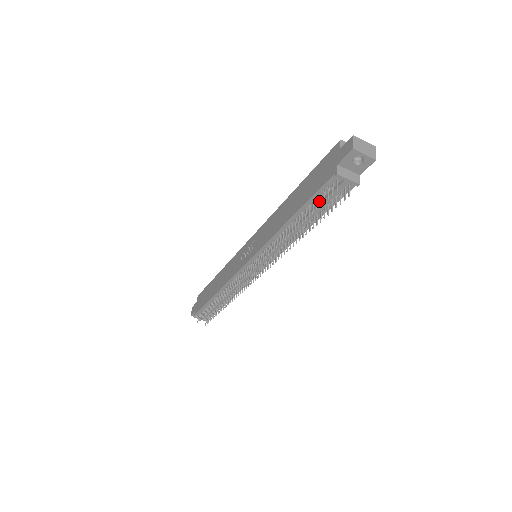
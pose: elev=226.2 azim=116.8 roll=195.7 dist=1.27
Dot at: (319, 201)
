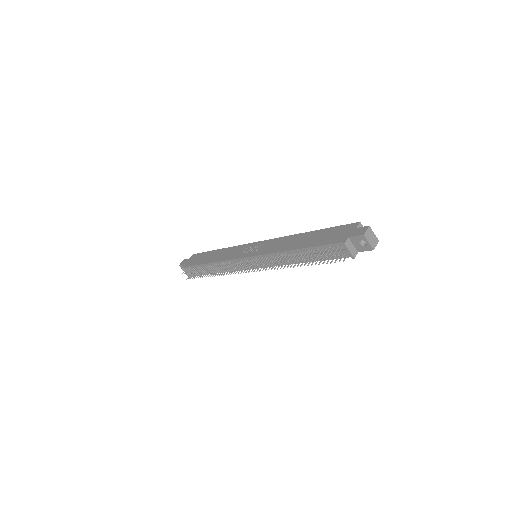
Dot at: occluded
